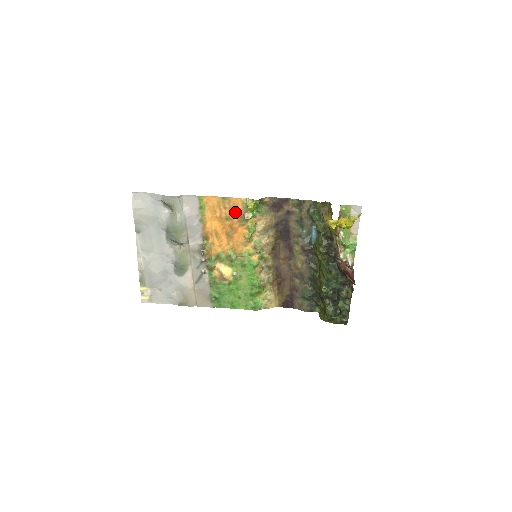
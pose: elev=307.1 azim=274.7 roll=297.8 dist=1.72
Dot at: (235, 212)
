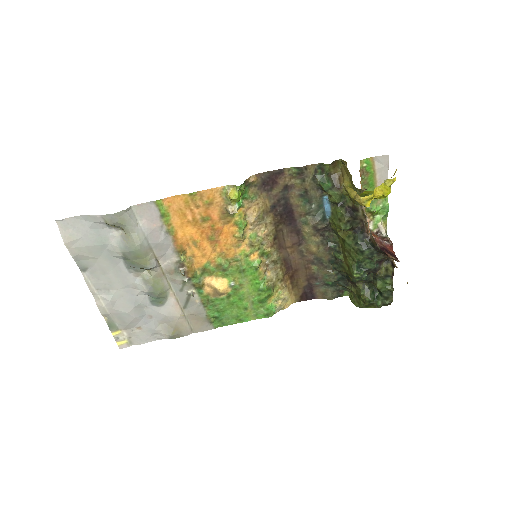
Dot at: (213, 208)
